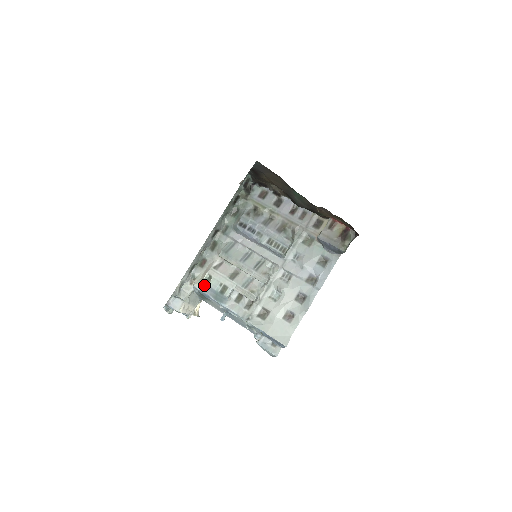
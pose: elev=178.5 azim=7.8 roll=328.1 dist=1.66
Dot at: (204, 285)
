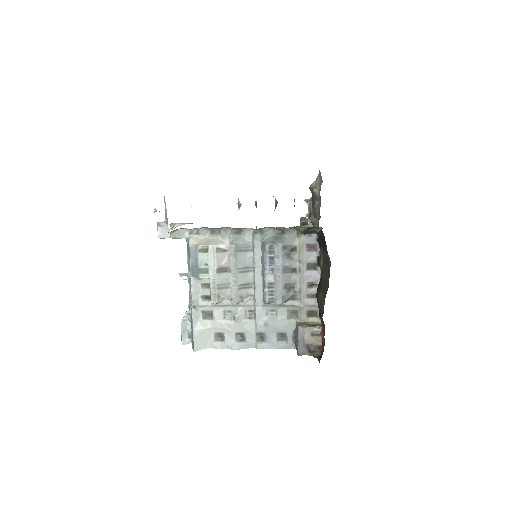
Dot at: (196, 250)
